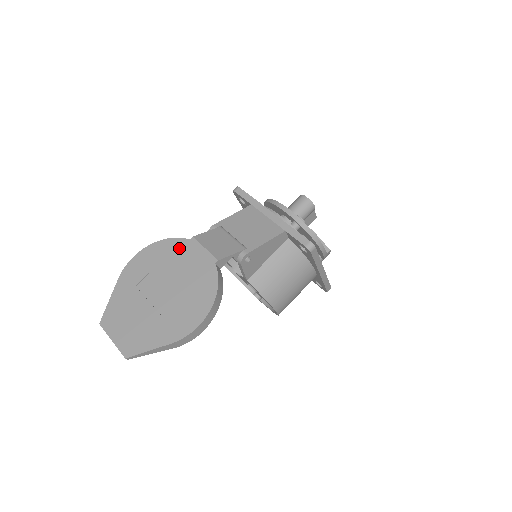
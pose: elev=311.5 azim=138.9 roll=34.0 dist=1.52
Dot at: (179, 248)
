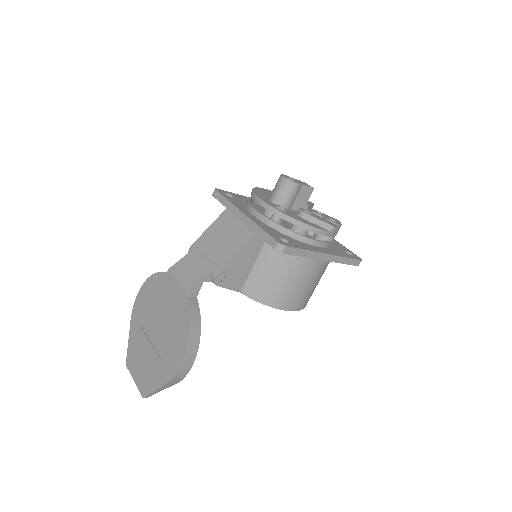
Dot at: (161, 283)
